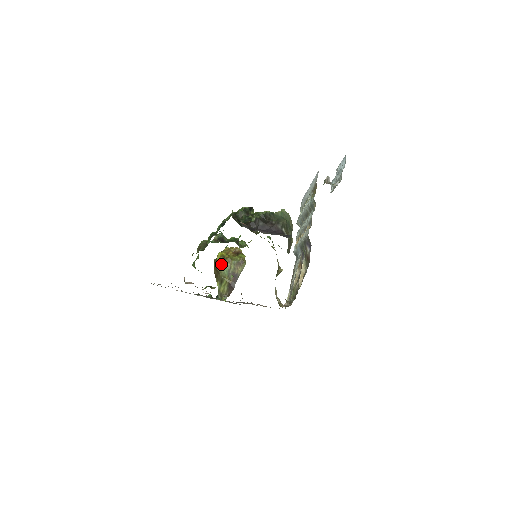
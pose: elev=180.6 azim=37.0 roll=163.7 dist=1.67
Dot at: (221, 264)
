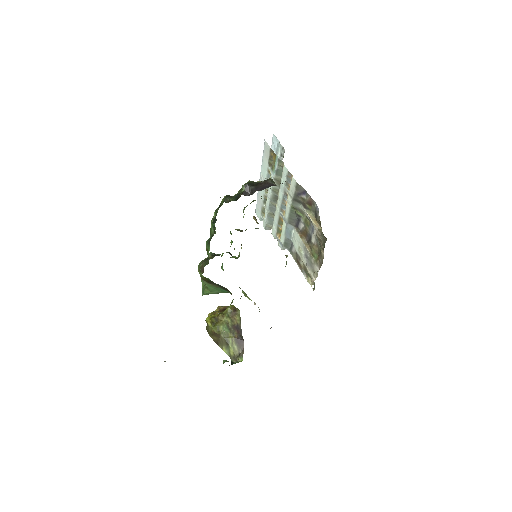
Dot at: (216, 325)
